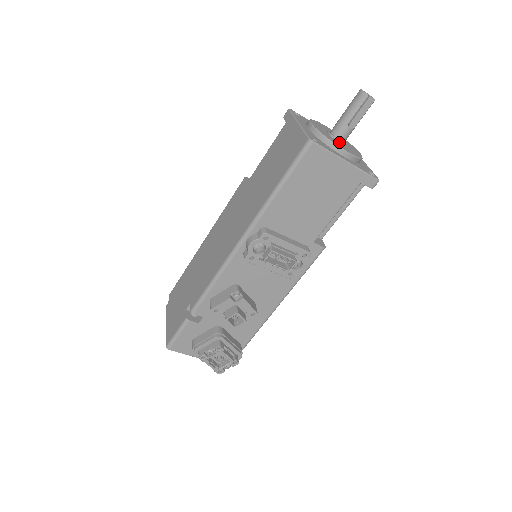
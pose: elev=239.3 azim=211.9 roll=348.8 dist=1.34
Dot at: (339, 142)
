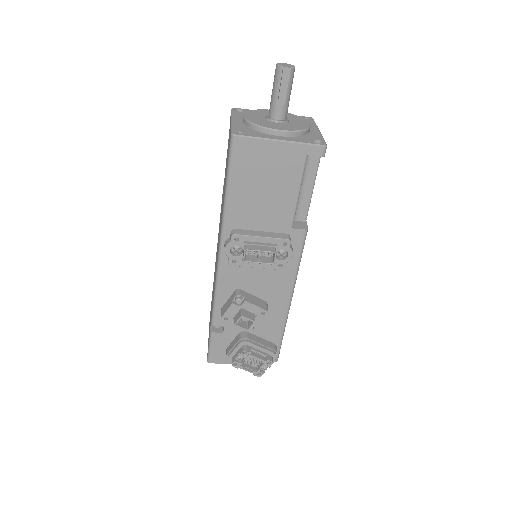
Dot at: (277, 123)
